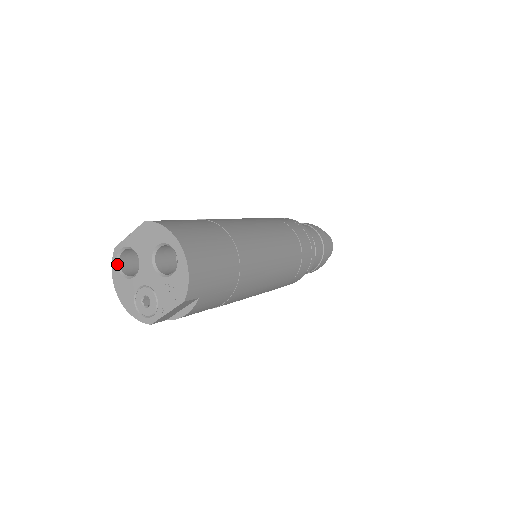
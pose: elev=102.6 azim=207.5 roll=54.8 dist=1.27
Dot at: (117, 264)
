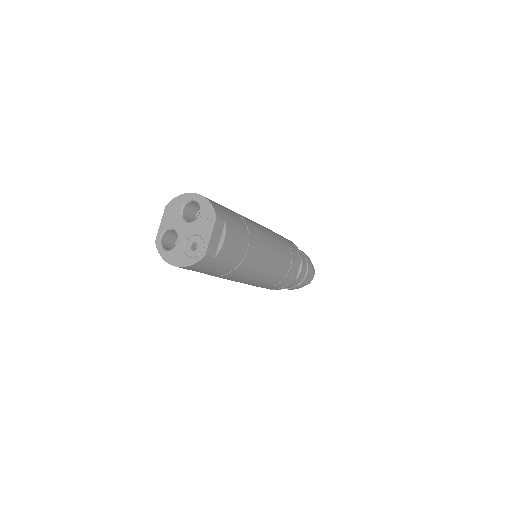
Dot at: (162, 249)
